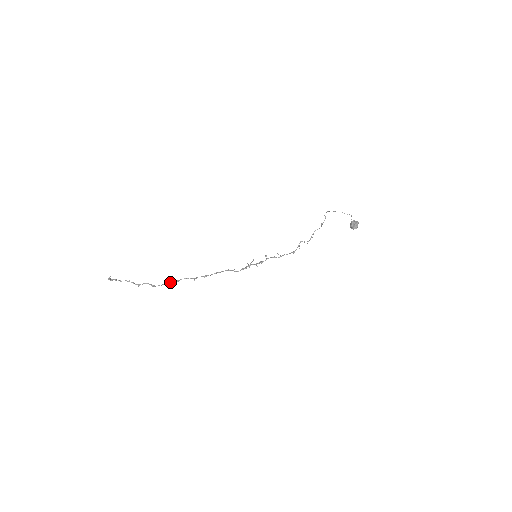
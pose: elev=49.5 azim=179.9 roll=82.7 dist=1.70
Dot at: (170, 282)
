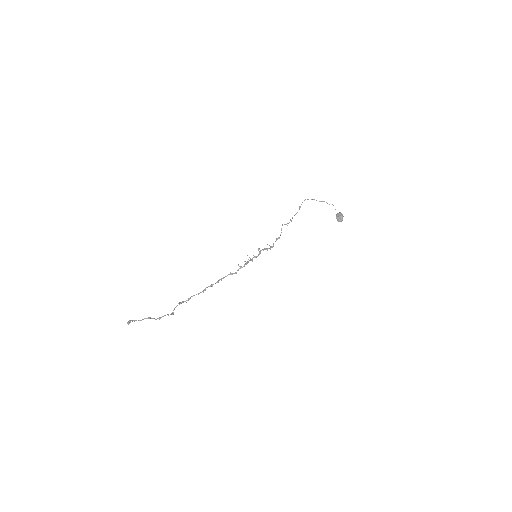
Dot at: (182, 302)
